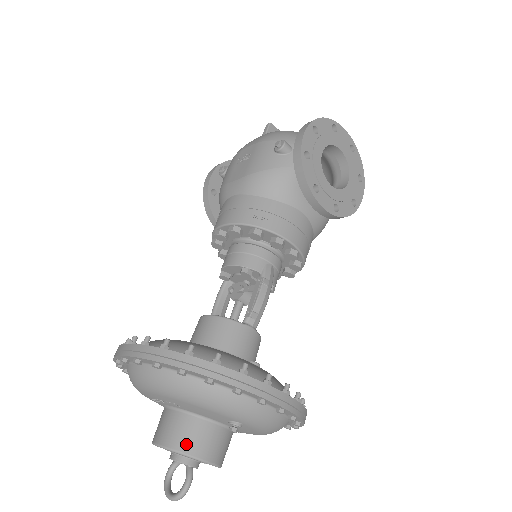
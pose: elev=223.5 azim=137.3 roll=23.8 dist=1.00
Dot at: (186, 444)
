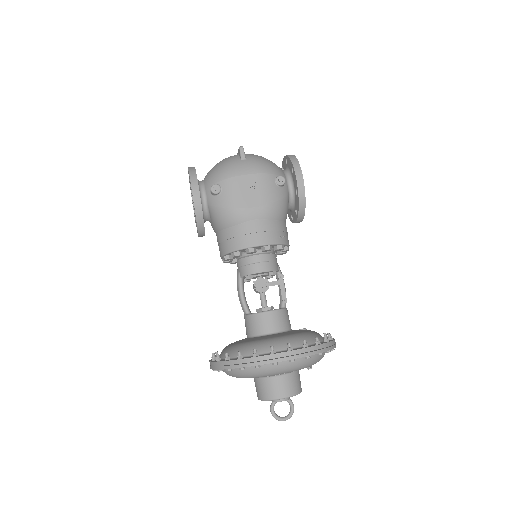
Dot at: (298, 388)
